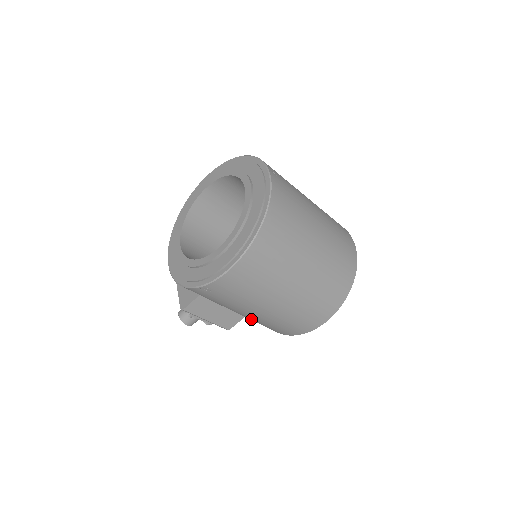
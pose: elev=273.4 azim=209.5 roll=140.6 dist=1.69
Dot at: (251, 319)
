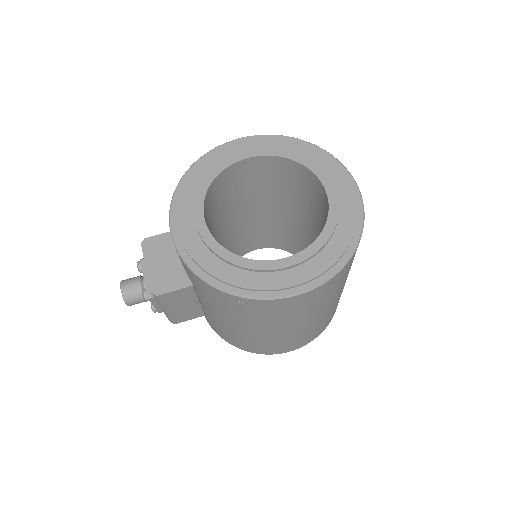
Dot at: (226, 328)
